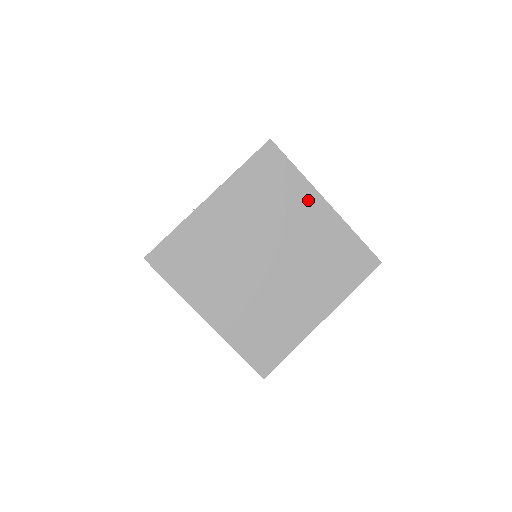
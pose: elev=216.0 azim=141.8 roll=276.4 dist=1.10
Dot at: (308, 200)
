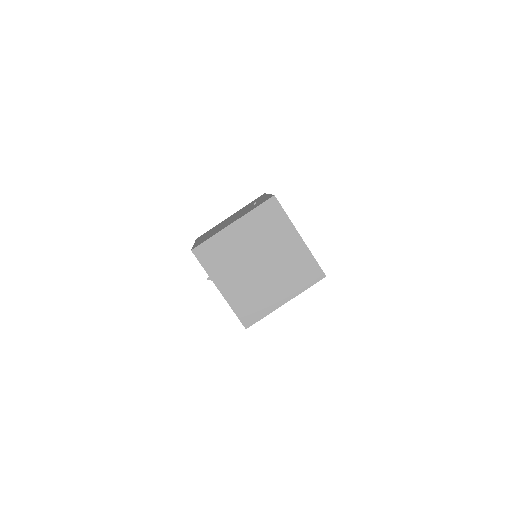
Dot at: occluded
